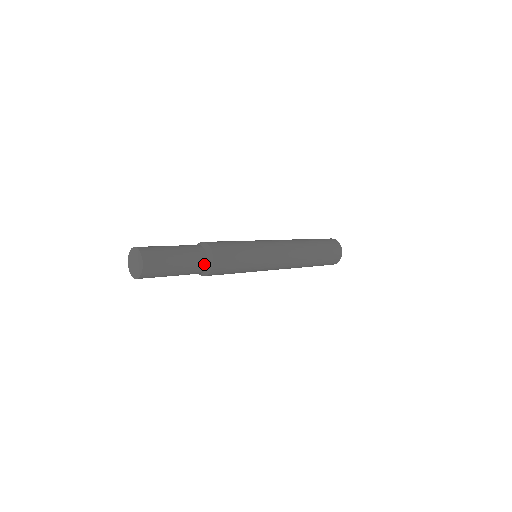
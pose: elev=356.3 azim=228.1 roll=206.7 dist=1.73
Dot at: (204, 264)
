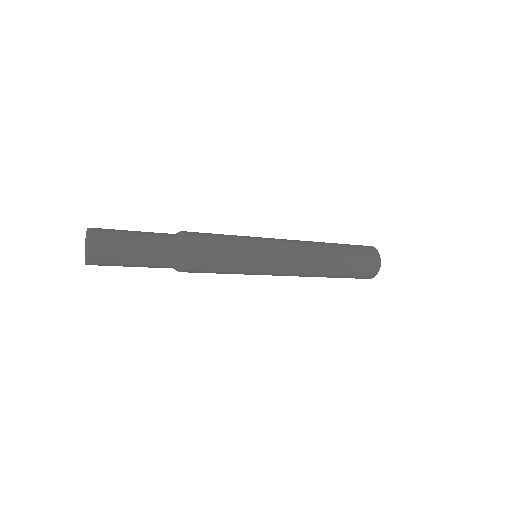
Dot at: (175, 249)
